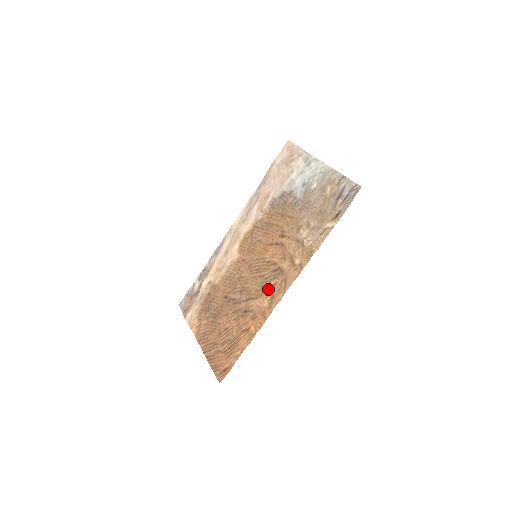
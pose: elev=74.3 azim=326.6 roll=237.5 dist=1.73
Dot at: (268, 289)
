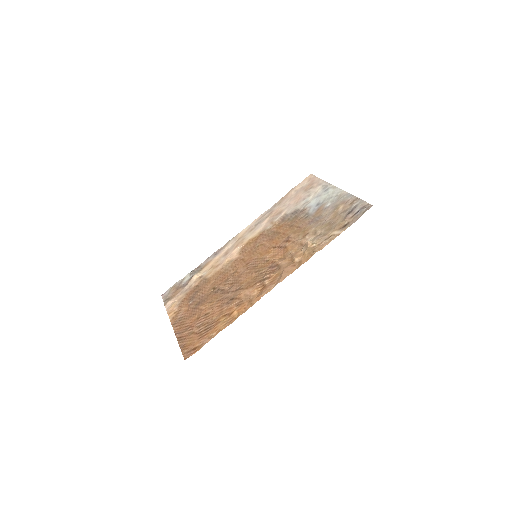
Dot at: (261, 281)
